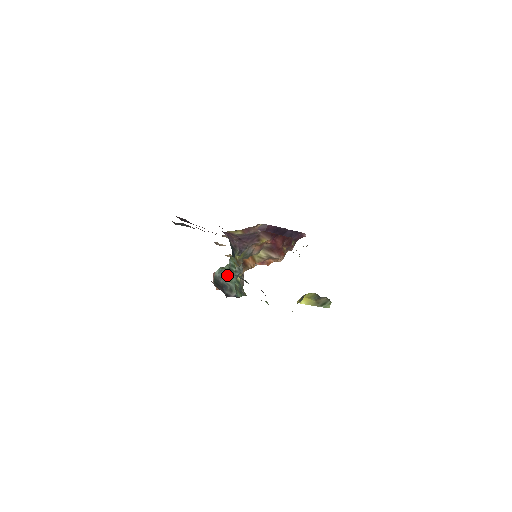
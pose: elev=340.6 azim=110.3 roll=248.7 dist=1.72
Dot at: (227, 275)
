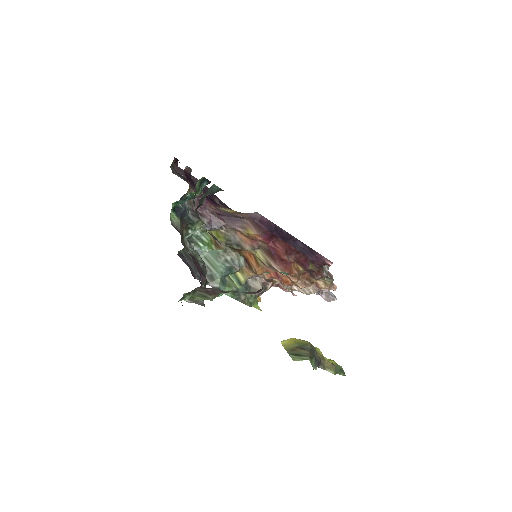
Dot at: (211, 257)
